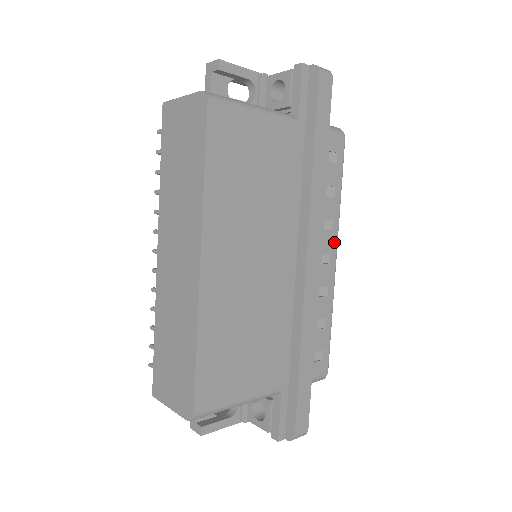
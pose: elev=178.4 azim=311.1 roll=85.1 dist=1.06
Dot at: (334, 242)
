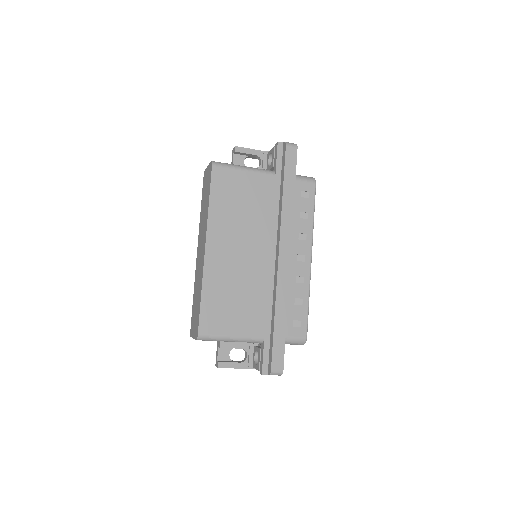
Dot at: (308, 248)
